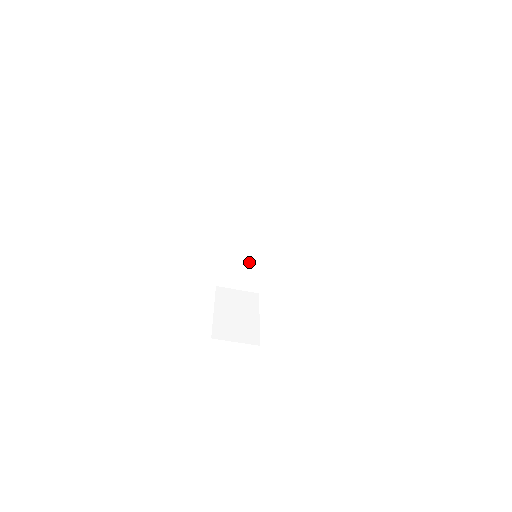
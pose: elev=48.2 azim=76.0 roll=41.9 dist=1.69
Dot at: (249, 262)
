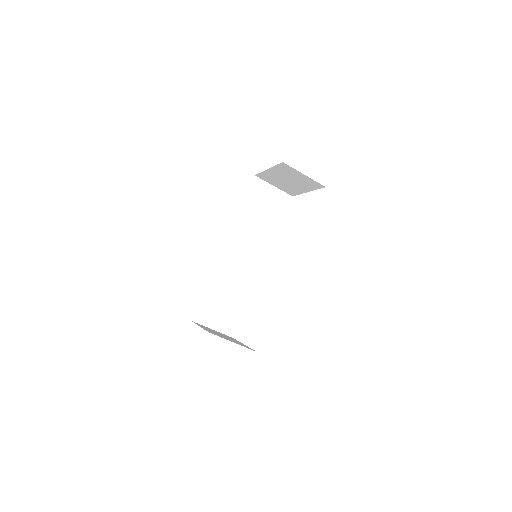
Dot at: (231, 292)
